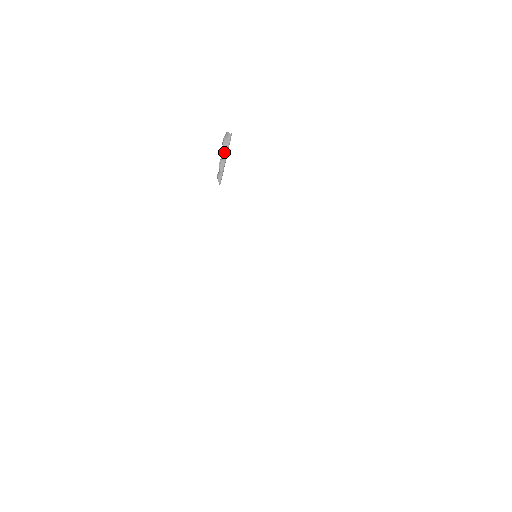
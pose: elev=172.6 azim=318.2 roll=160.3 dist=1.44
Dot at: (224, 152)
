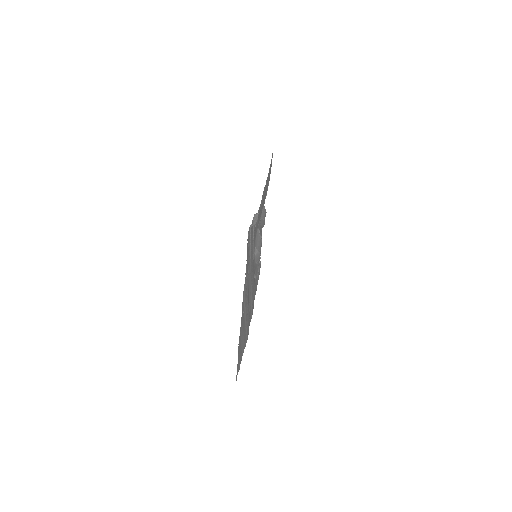
Dot at: occluded
